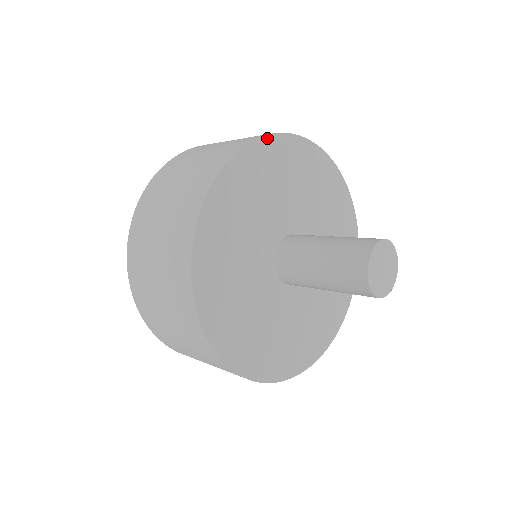
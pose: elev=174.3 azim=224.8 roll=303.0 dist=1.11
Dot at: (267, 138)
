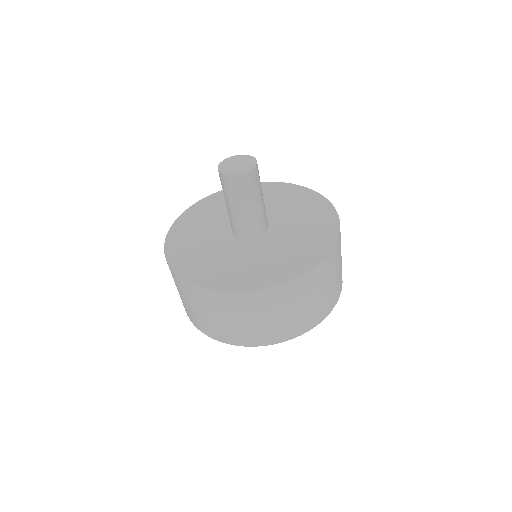
Dot at: (192, 207)
